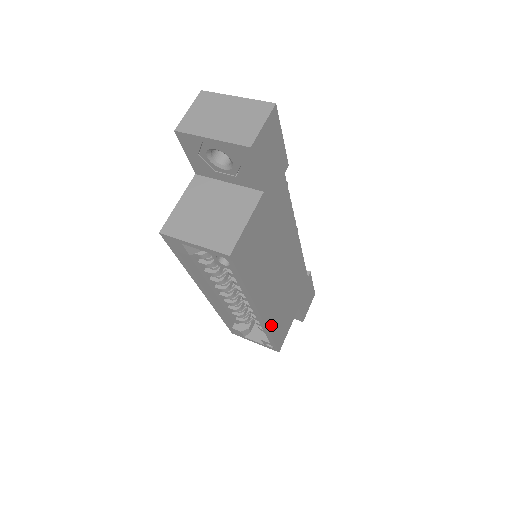
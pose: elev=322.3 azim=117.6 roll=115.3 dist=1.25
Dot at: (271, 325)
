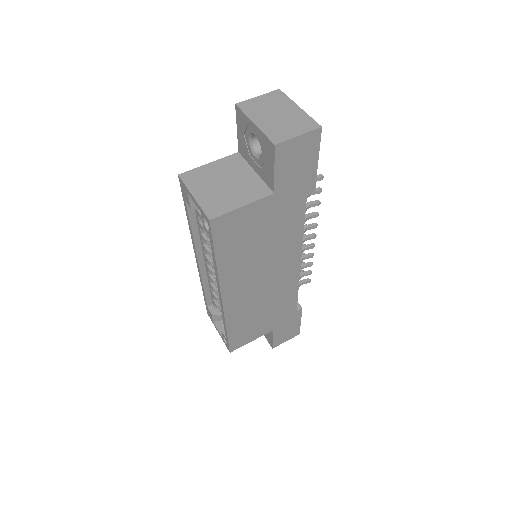
Dot at: (231, 319)
